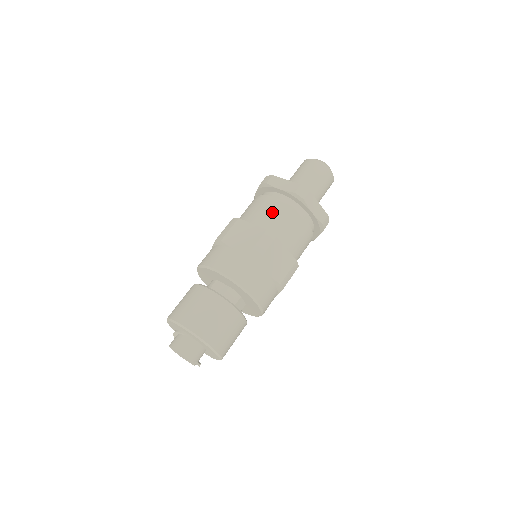
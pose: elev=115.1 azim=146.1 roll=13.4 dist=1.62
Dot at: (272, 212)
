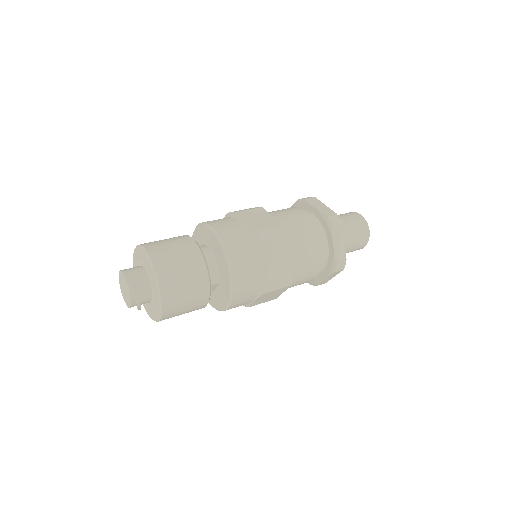
Dot at: occluded
